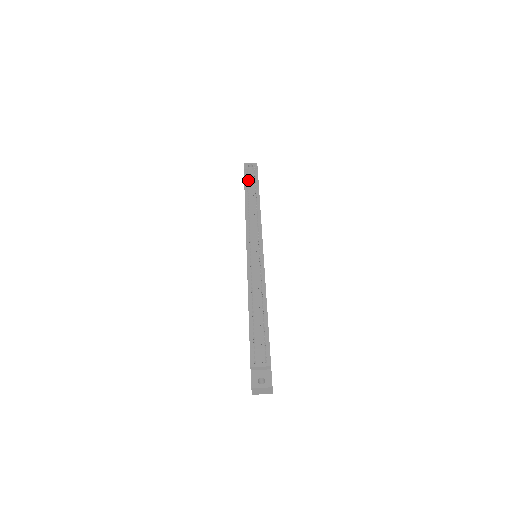
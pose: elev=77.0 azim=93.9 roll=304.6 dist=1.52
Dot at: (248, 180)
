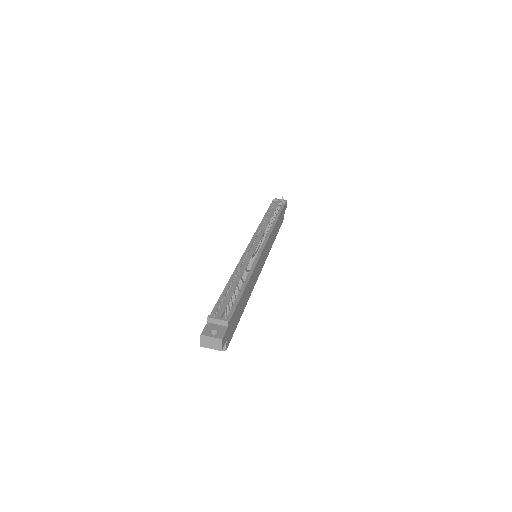
Dot at: (273, 207)
